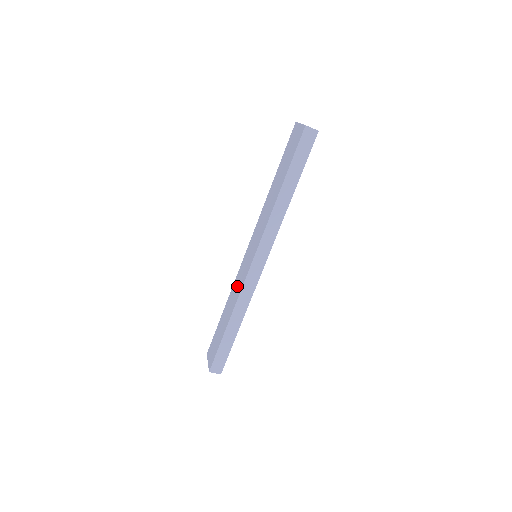
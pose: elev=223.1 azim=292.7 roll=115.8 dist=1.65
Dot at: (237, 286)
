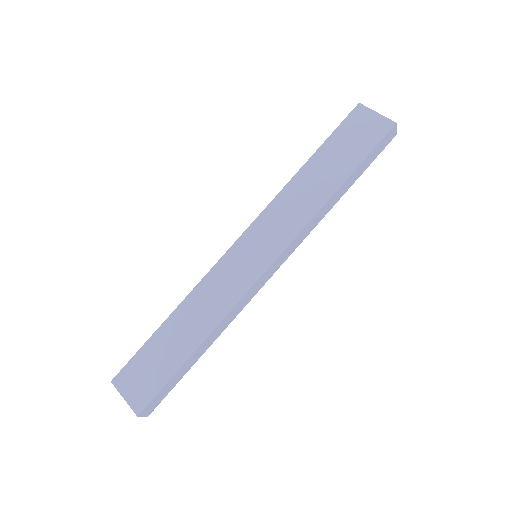
Dot at: (218, 292)
